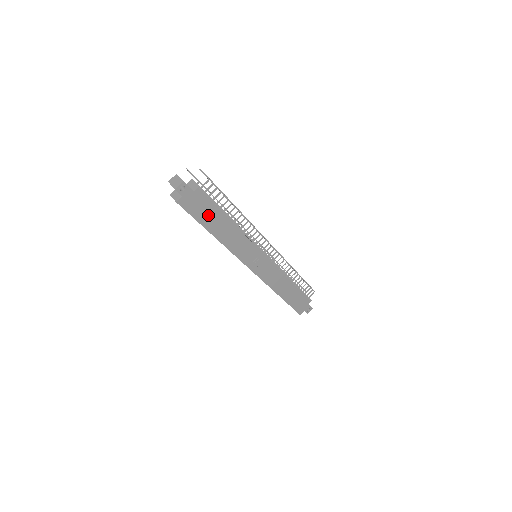
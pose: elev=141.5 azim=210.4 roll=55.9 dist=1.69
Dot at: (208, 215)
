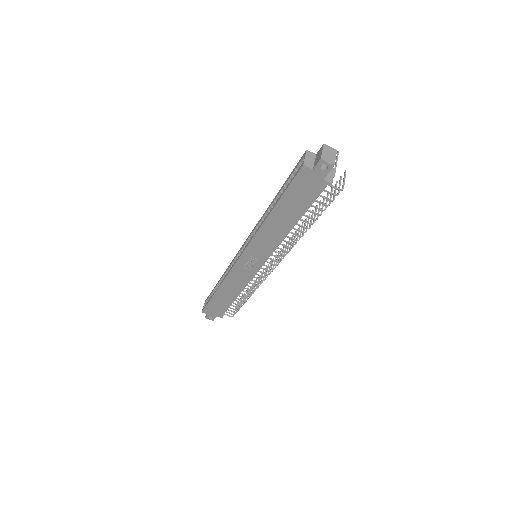
Dot at: (296, 201)
